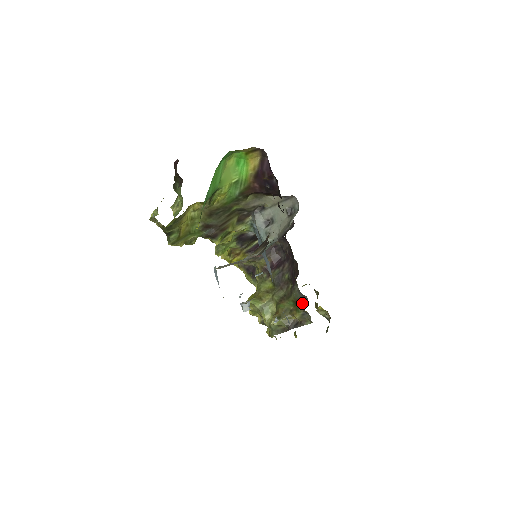
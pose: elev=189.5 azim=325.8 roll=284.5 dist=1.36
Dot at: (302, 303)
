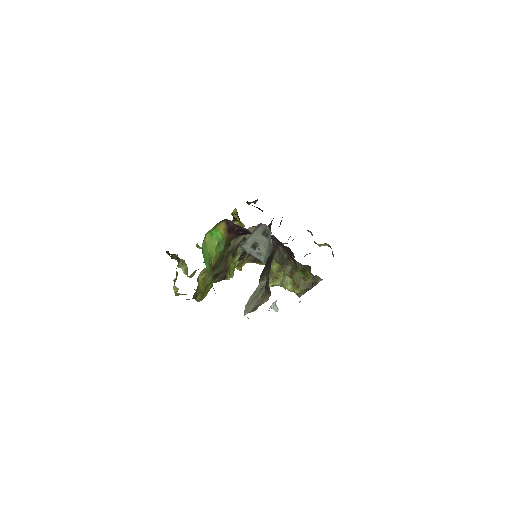
Dot at: (308, 271)
